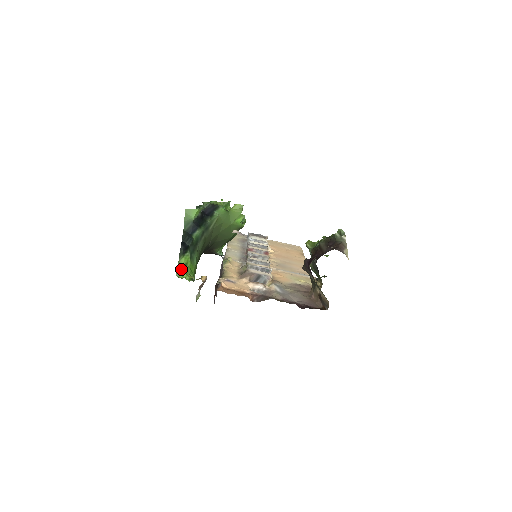
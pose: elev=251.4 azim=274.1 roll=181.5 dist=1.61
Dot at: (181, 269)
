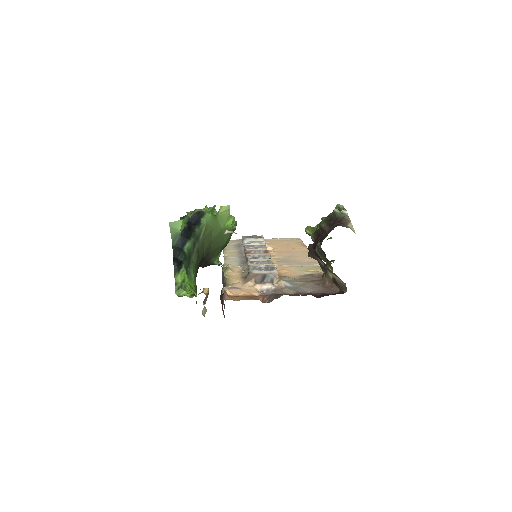
Dot at: (179, 287)
